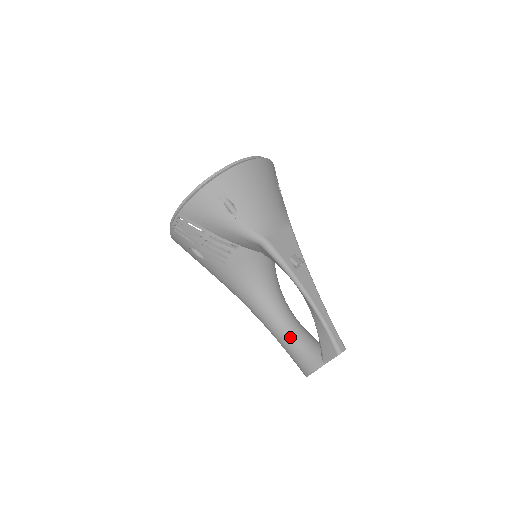
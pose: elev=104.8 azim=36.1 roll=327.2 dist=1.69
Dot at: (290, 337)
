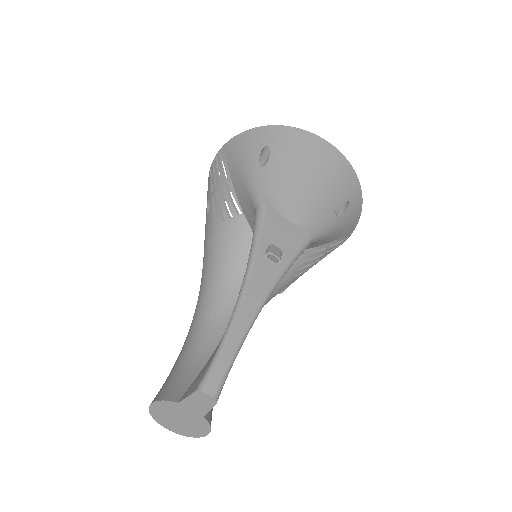
Dot at: (190, 352)
